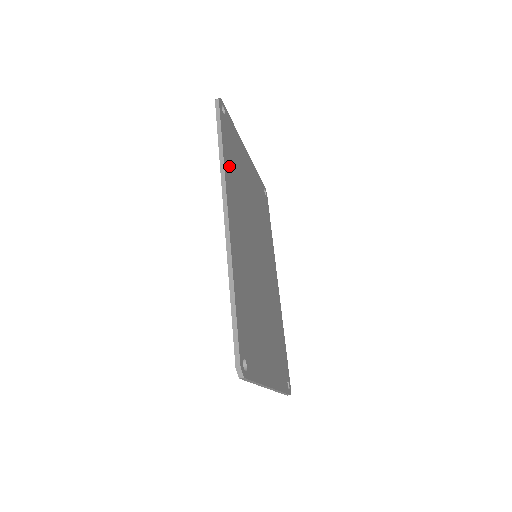
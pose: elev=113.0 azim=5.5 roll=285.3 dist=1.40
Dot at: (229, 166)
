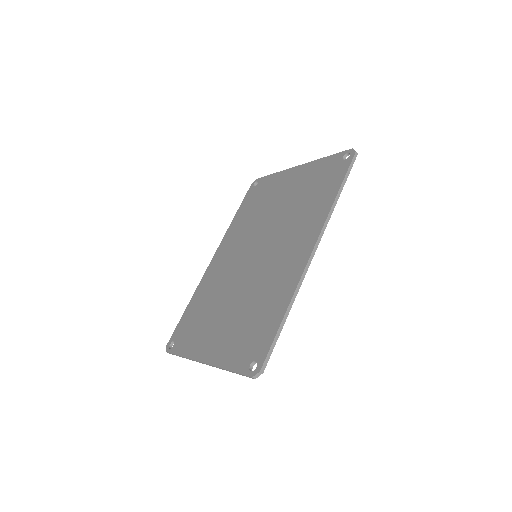
Dot at: occluded
